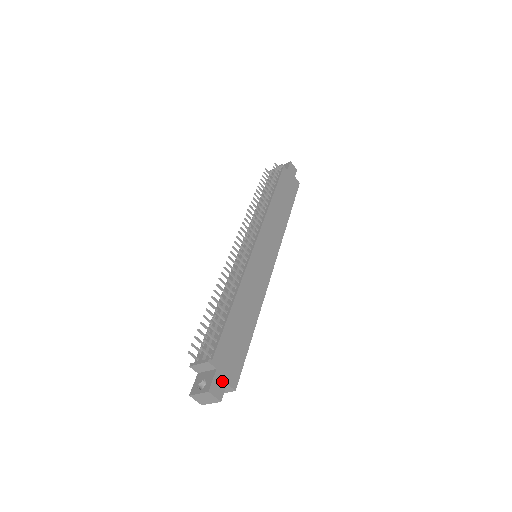
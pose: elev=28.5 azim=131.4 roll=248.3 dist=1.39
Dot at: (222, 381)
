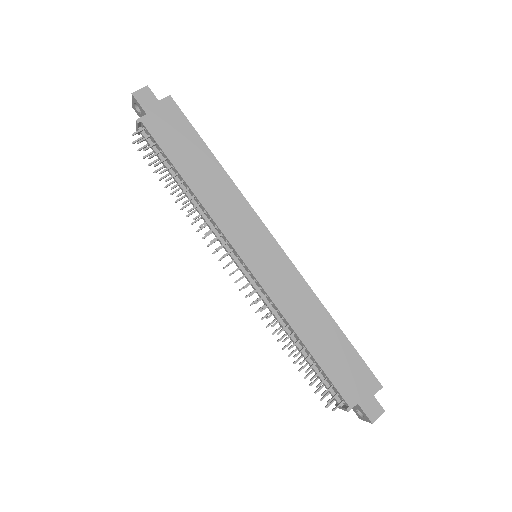
Dot at: (370, 401)
